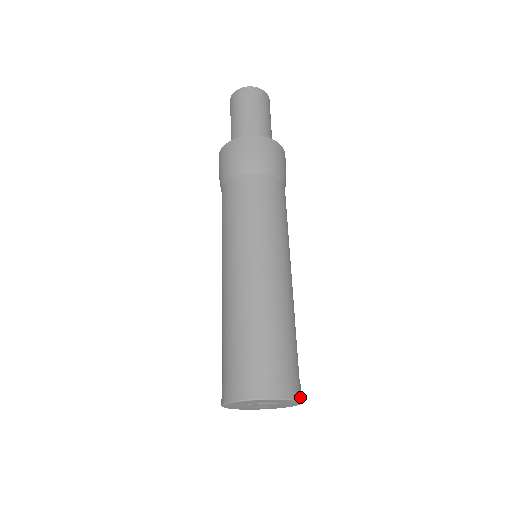
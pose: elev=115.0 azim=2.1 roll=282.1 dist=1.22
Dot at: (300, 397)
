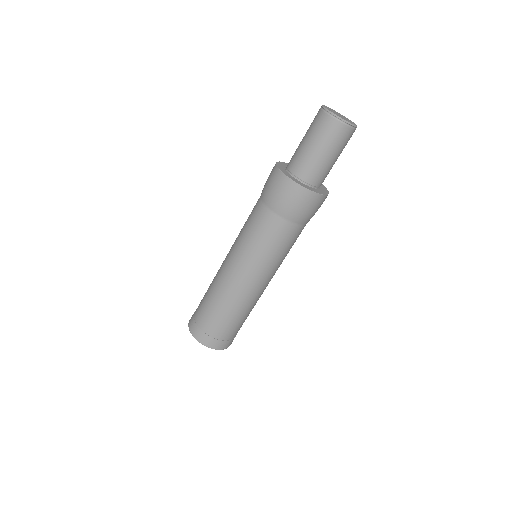
Dot at: (217, 348)
